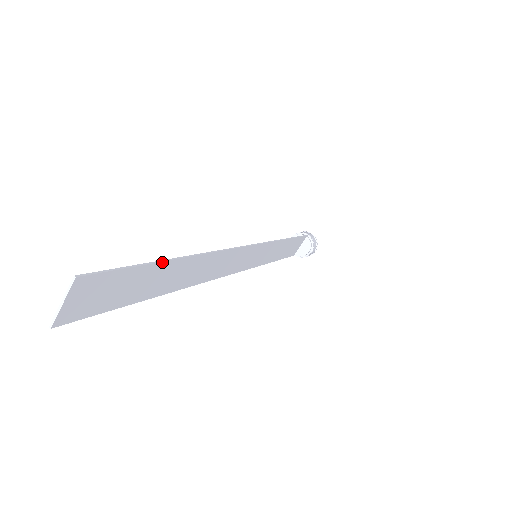
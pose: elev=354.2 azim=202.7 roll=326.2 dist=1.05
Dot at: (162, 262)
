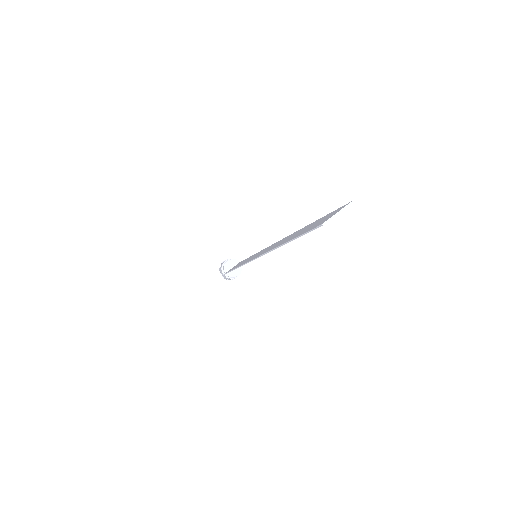
Dot at: occluded
